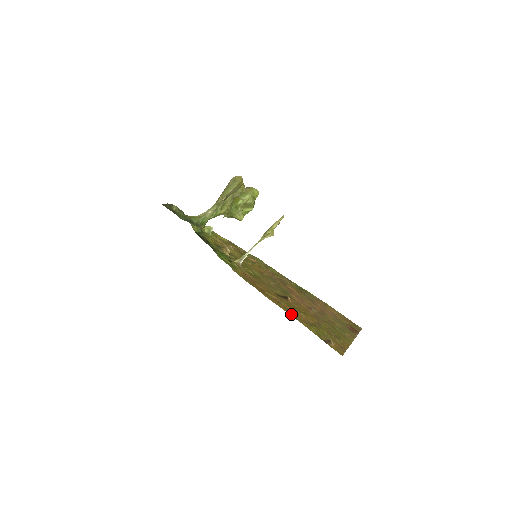
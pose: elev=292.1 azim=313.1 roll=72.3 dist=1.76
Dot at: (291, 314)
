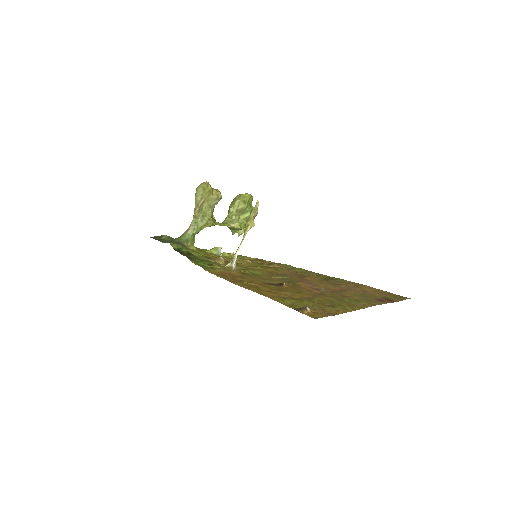
Dot at: (261, 293)
